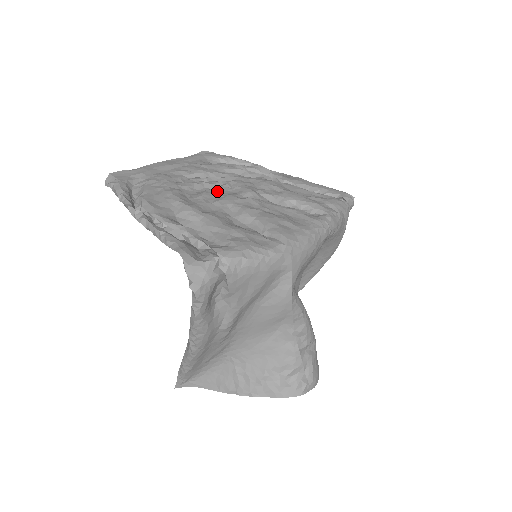
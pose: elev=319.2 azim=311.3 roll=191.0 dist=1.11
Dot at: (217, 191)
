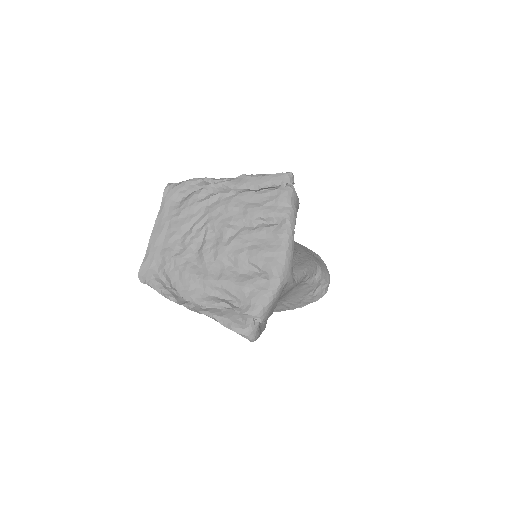
Dot at: (208, 245)
